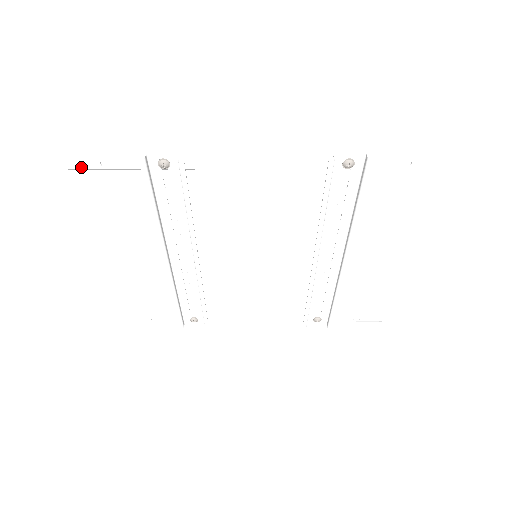
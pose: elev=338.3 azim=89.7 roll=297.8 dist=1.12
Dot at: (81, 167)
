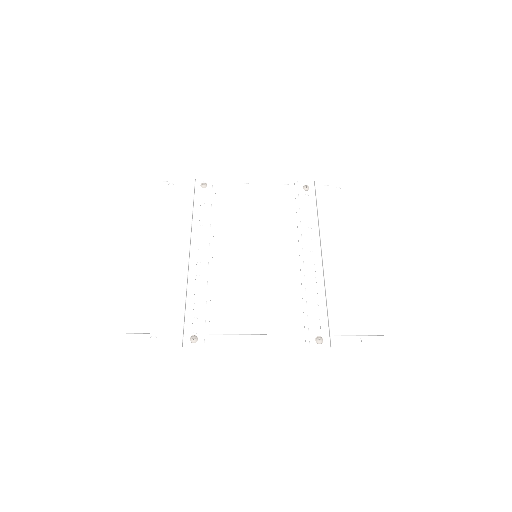
Dot at: (156, 187)
